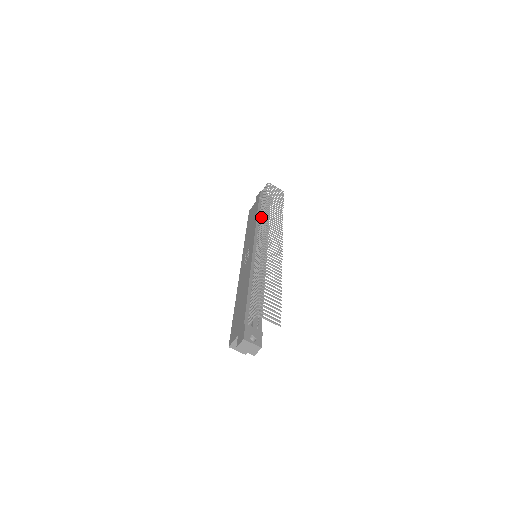
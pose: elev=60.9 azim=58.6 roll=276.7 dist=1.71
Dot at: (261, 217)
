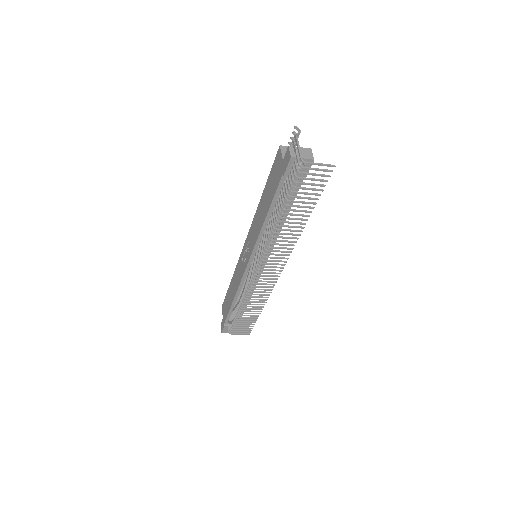
Dot at: (268, 228)
